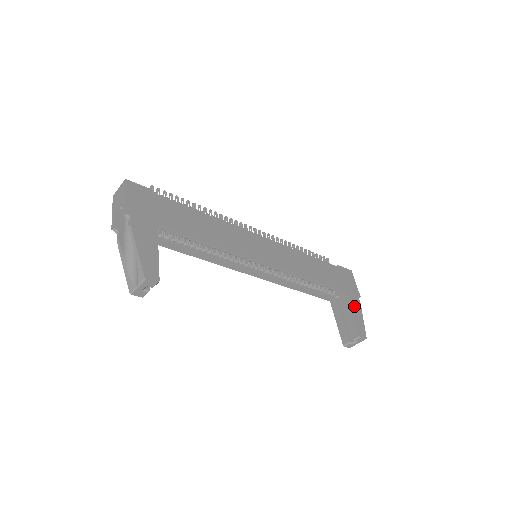
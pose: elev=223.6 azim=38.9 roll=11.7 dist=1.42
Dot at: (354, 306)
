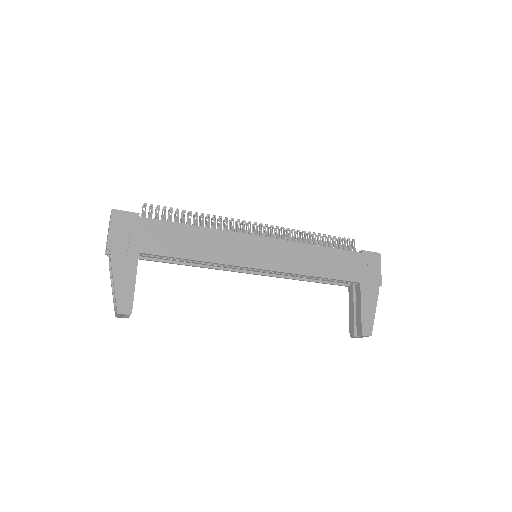
Dot at: (367, 299)
